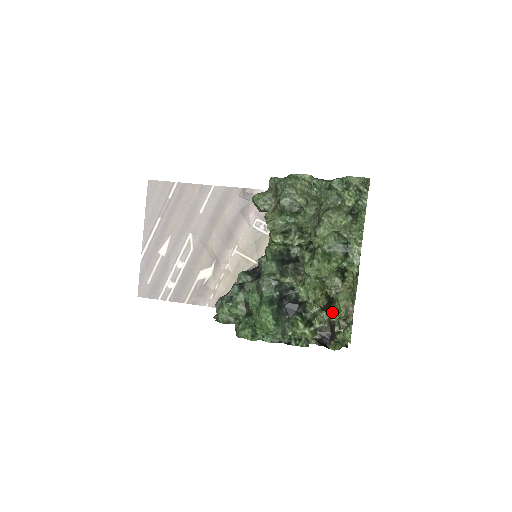
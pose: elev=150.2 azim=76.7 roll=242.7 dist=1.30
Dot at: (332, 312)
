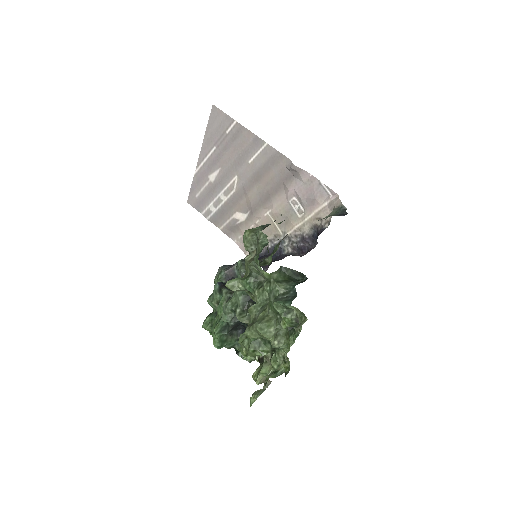
Dot at: (257, 371)
